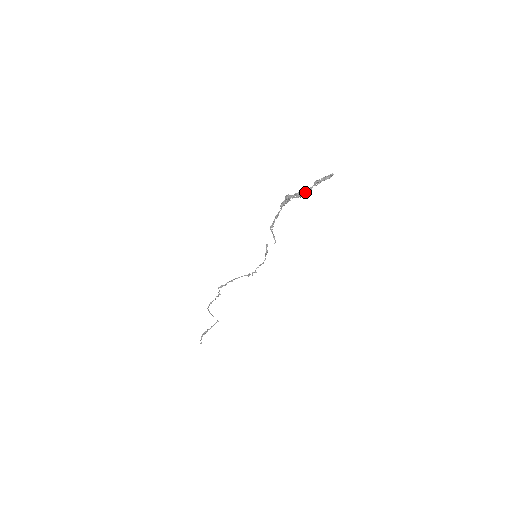
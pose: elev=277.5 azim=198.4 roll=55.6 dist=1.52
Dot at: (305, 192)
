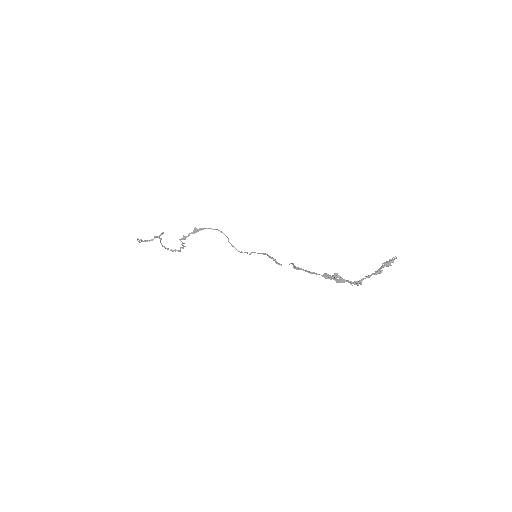
Dot at: occluded
